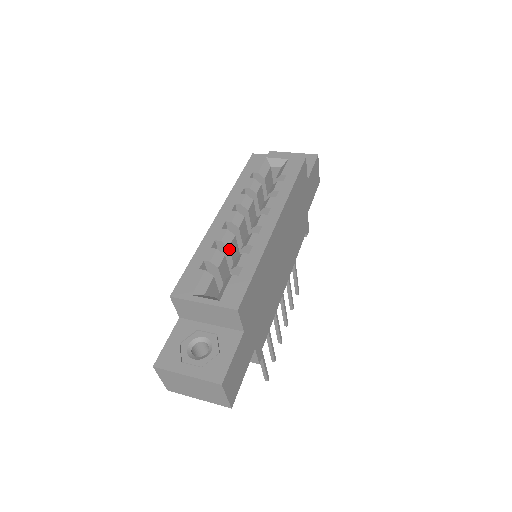
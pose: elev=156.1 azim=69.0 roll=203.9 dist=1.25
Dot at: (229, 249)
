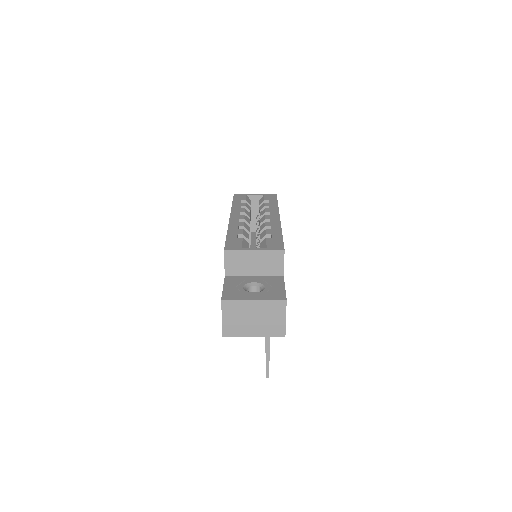
Dot at: (249, 234)
